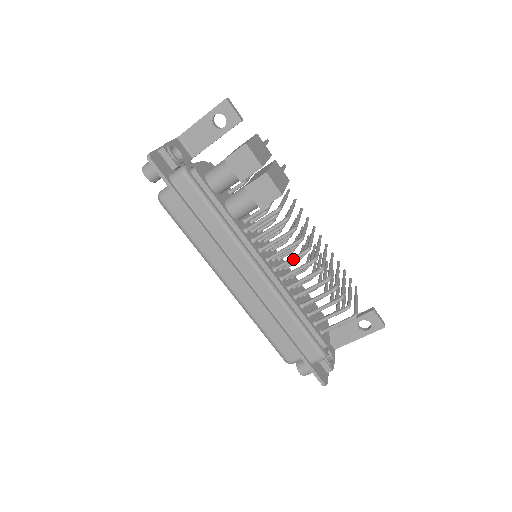
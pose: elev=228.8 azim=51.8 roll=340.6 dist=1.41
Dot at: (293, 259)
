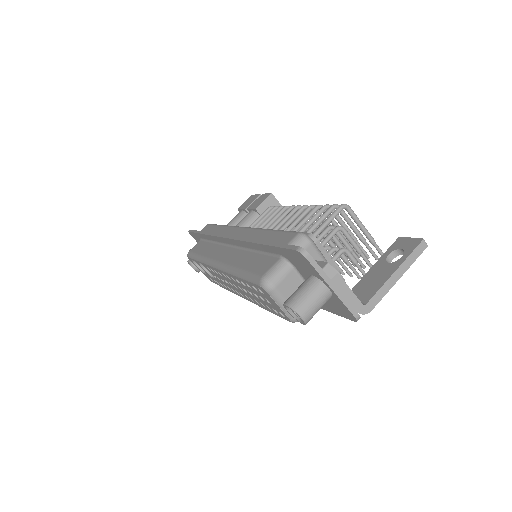
Dot at: (279, 217)
